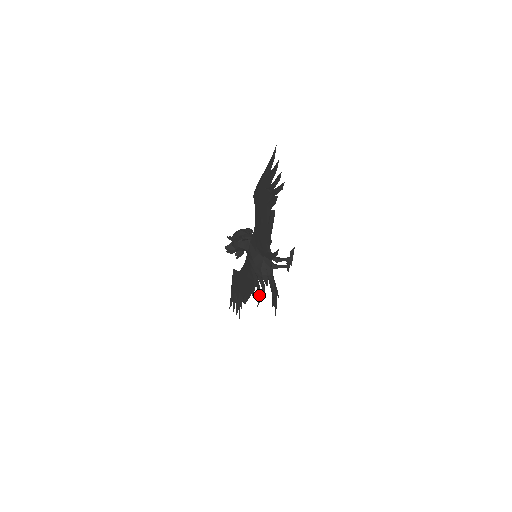
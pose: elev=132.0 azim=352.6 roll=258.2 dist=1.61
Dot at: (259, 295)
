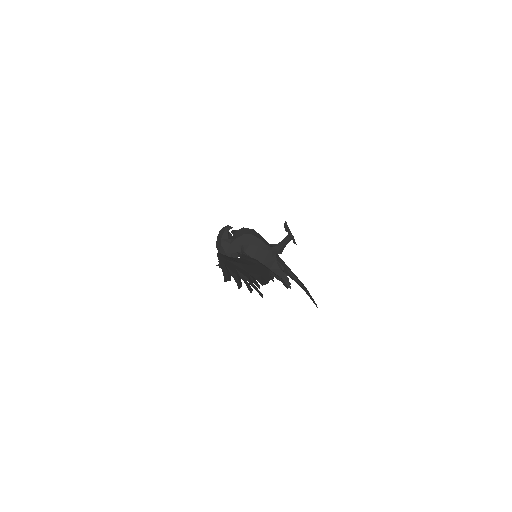
Dot at: occluded
